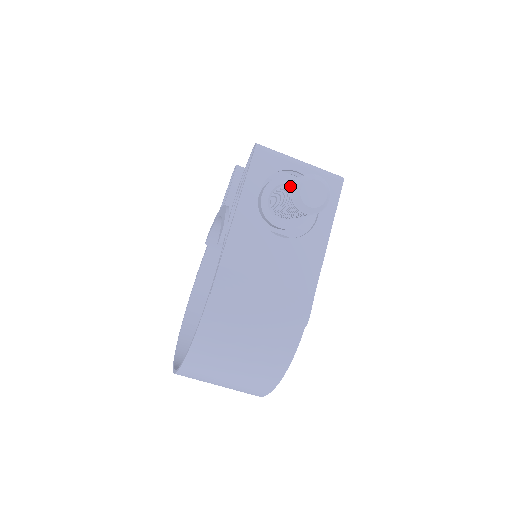
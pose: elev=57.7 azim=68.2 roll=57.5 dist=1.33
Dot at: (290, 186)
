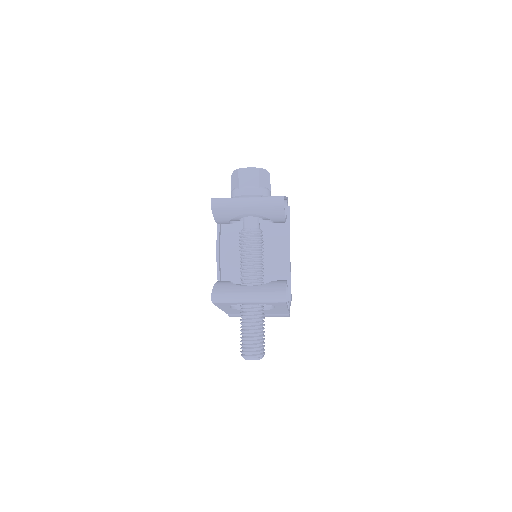
Dot at: occluded
